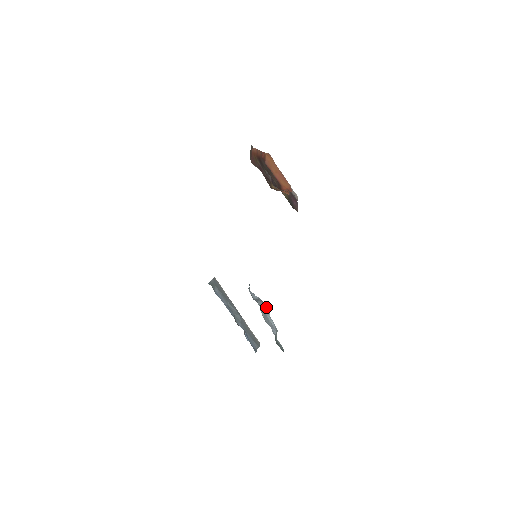
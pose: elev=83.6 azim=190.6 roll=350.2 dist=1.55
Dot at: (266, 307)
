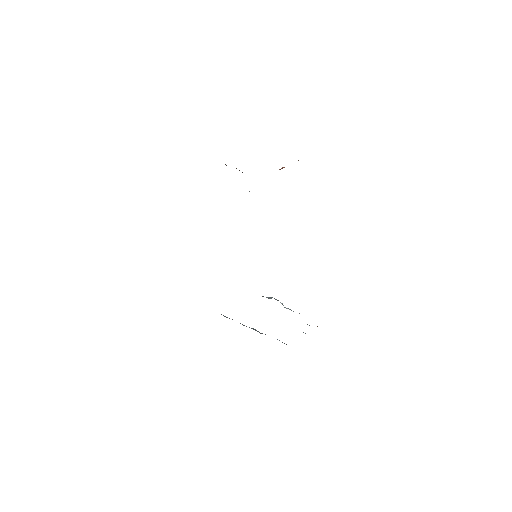
Dot at: occluded
